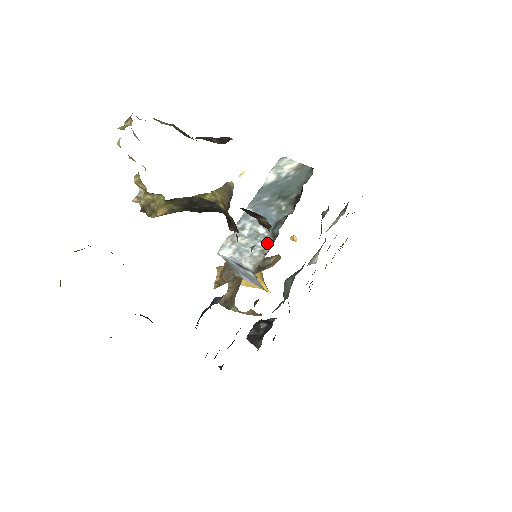
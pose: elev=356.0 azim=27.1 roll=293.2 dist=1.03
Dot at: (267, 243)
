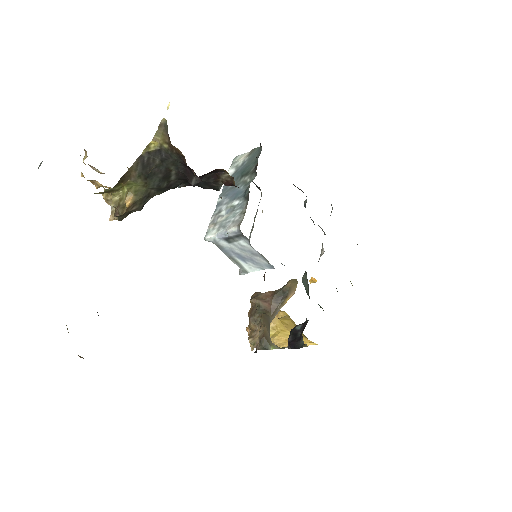
Dot at: (243, 206)
